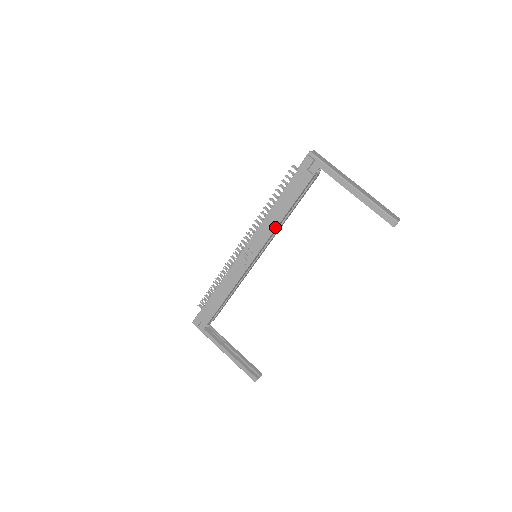
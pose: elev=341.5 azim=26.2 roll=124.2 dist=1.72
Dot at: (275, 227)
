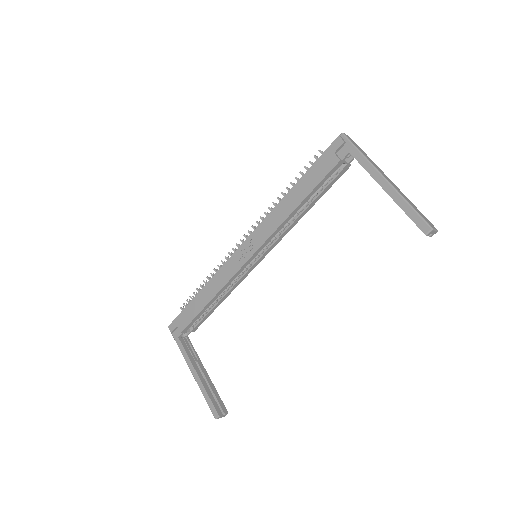
Dot at: (283, 219)
